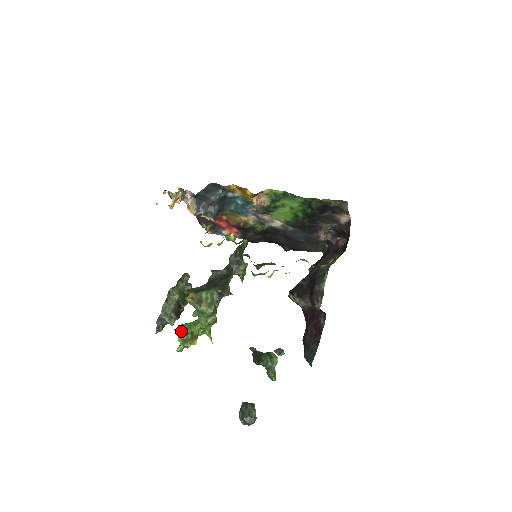
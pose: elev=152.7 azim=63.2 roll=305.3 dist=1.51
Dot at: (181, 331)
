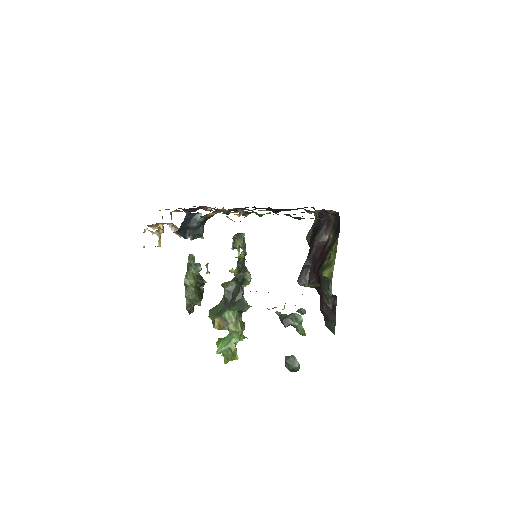
Dot at: (222, 352)
